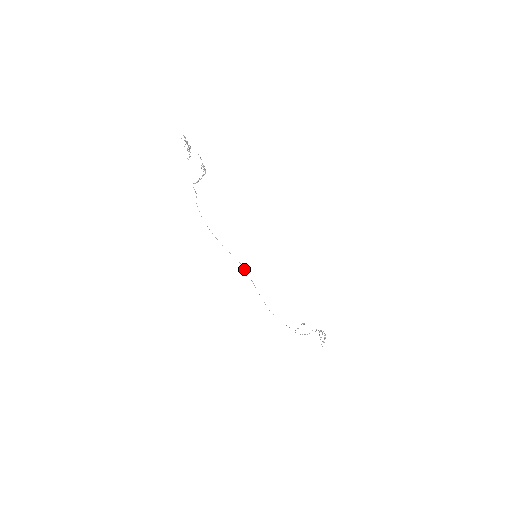
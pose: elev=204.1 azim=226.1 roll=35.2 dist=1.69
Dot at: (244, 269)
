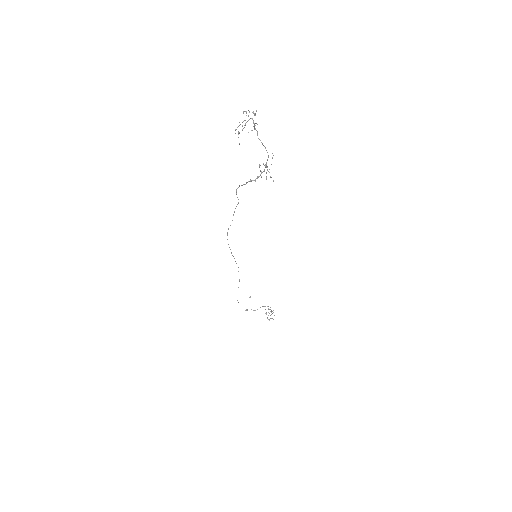
Dot at: occluded
